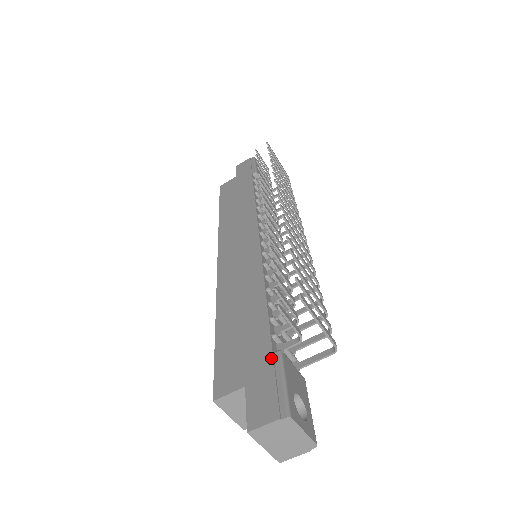
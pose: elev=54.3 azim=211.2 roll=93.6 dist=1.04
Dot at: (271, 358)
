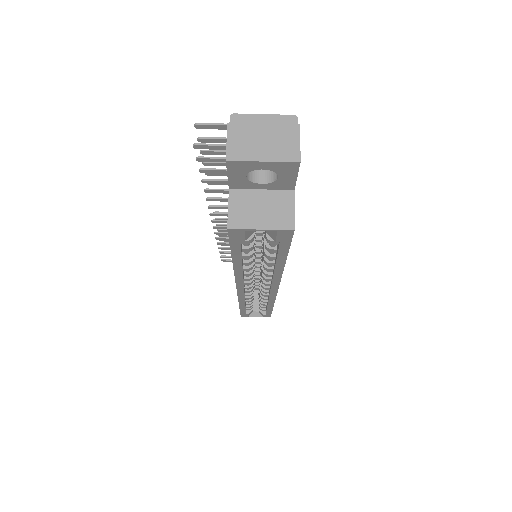
Dot at: occluded
